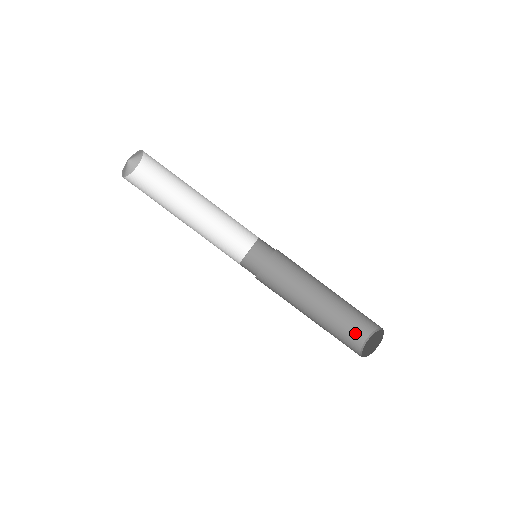
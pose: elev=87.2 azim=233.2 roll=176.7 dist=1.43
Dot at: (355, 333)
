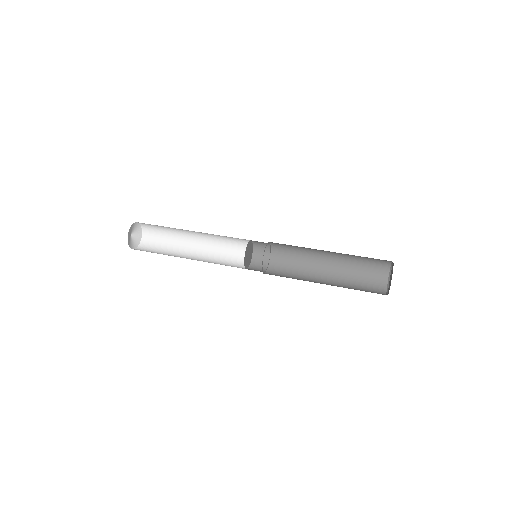
Dot at: (374, 284)
